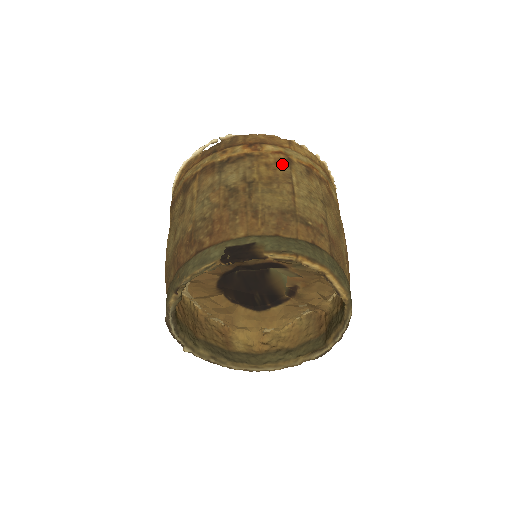
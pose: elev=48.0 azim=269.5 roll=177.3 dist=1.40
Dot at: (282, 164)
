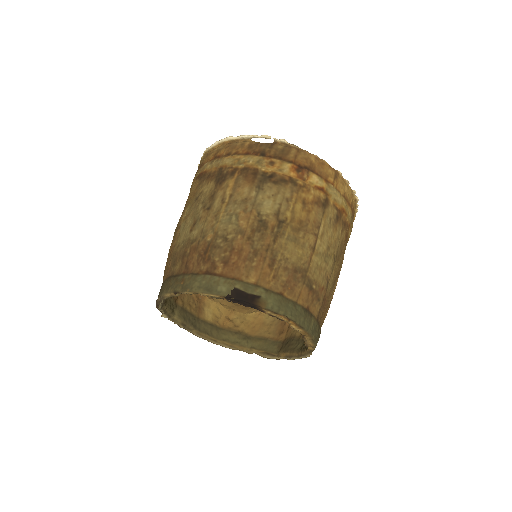
Dot at: (318, 206)
